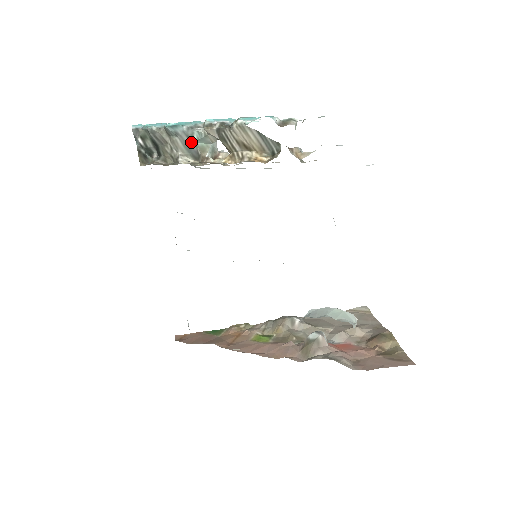
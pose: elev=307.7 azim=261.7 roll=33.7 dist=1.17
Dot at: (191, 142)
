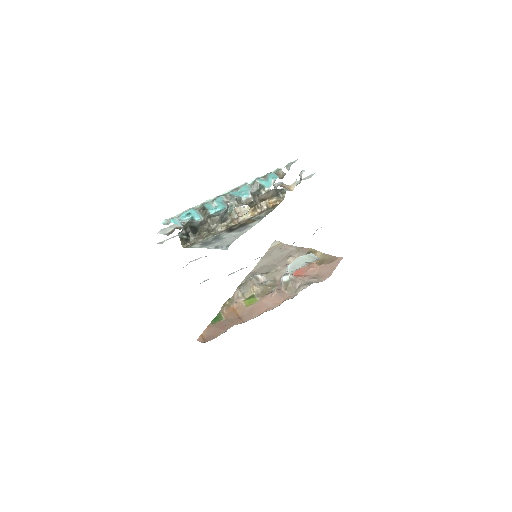
Dot at: (225, 214)
